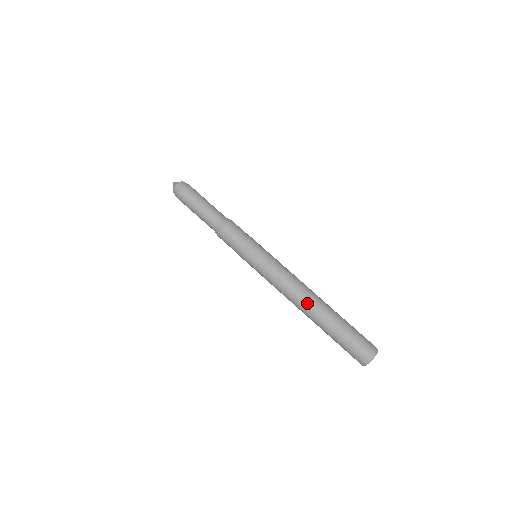
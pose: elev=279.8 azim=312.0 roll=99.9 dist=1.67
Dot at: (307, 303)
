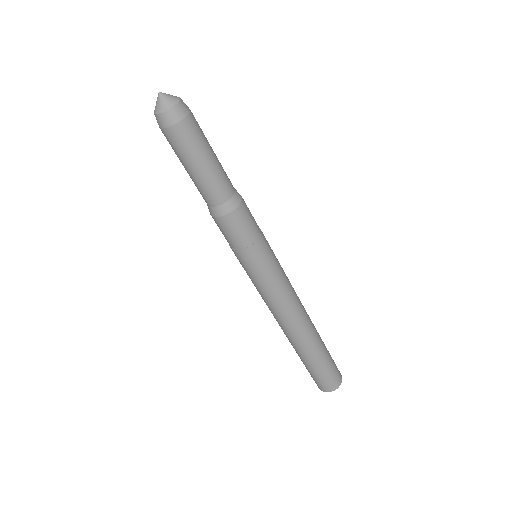
Dot at: (295, 333)
